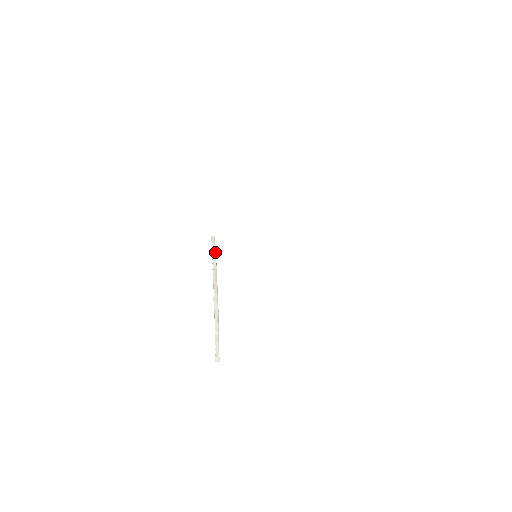
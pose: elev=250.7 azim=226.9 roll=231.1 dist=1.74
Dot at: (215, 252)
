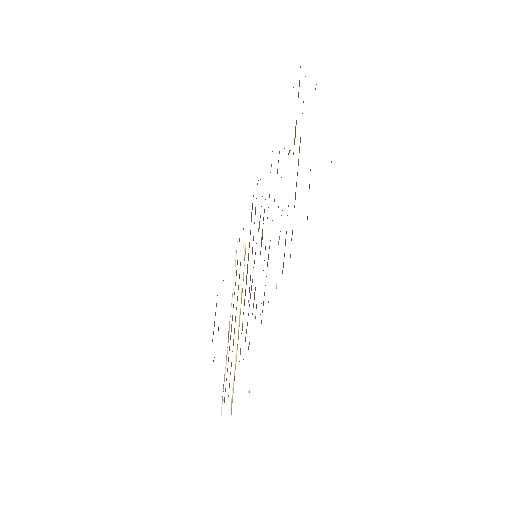
Dot at: (243, 262)
